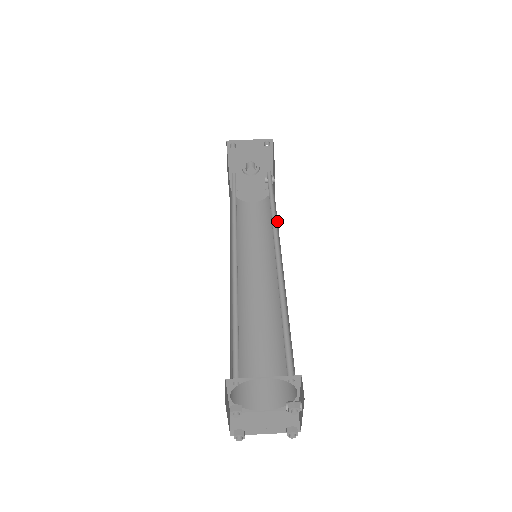
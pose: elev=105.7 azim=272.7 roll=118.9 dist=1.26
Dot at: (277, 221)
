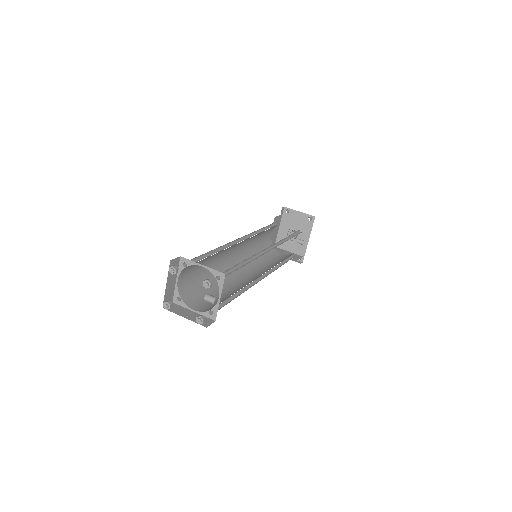
Dot at: occluded
